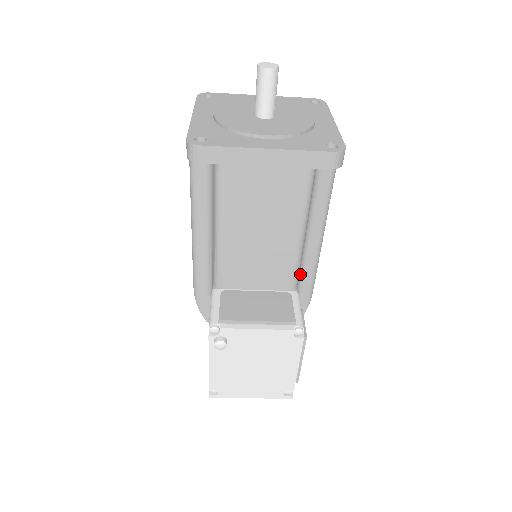
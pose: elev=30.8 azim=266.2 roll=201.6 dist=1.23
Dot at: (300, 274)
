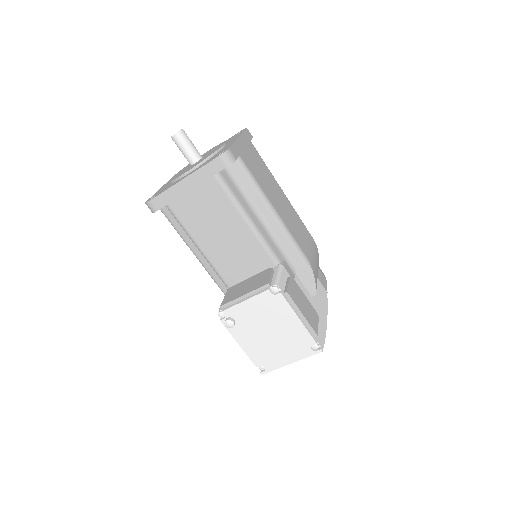
Dot at: (282, 252)
